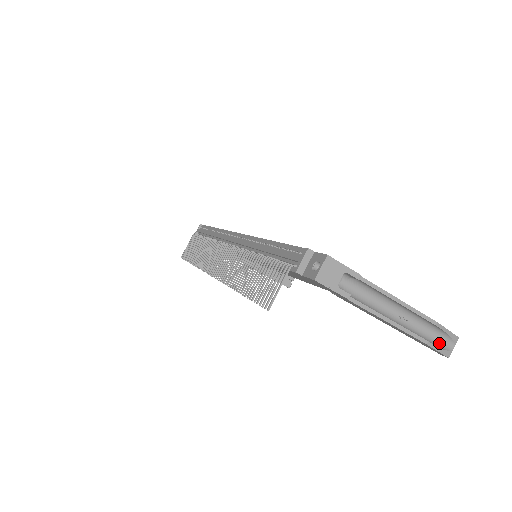
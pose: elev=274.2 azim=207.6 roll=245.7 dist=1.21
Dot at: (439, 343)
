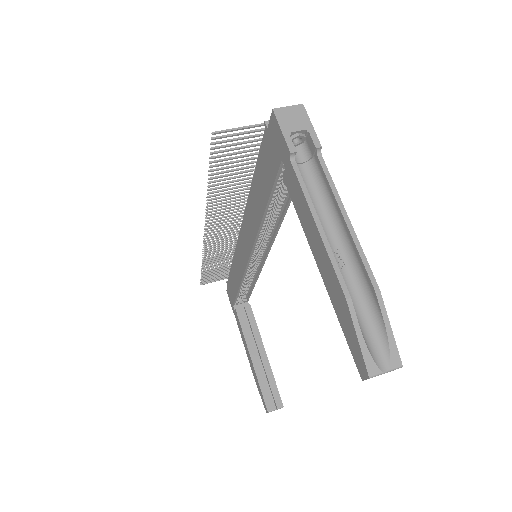
Dot at: (367, 339)
